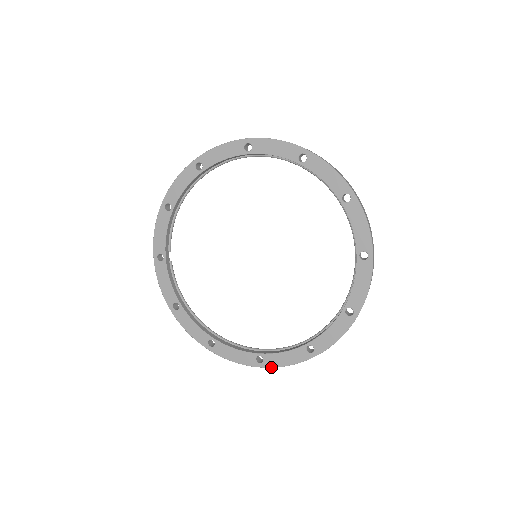
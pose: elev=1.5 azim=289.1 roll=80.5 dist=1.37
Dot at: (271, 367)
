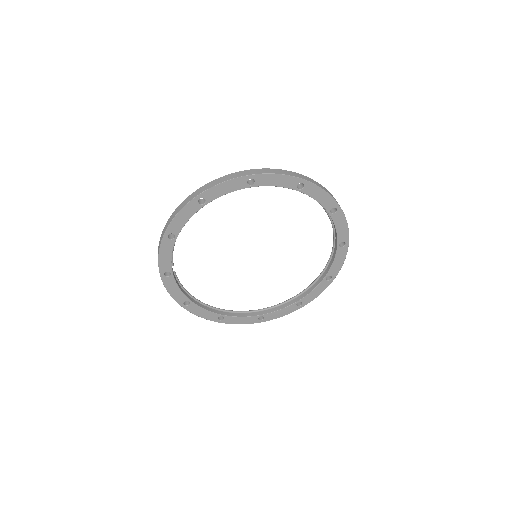
Dot at: occluded
